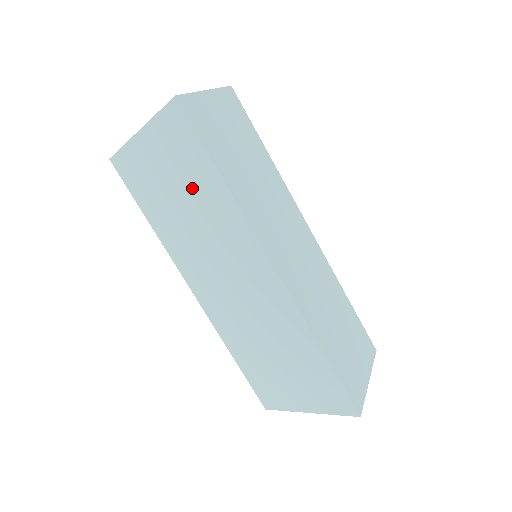
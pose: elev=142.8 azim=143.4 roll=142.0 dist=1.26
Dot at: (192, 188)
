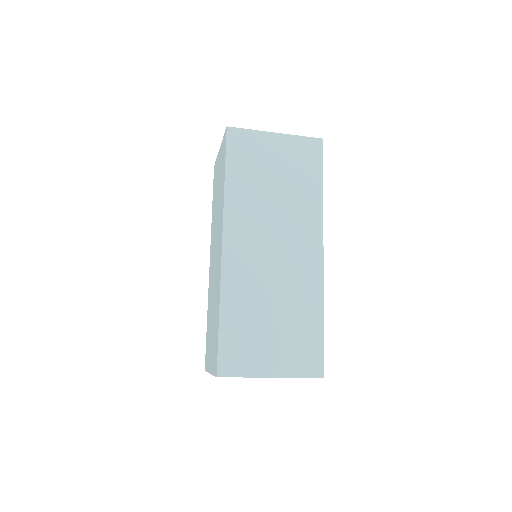
Dot at: (293, 181)
